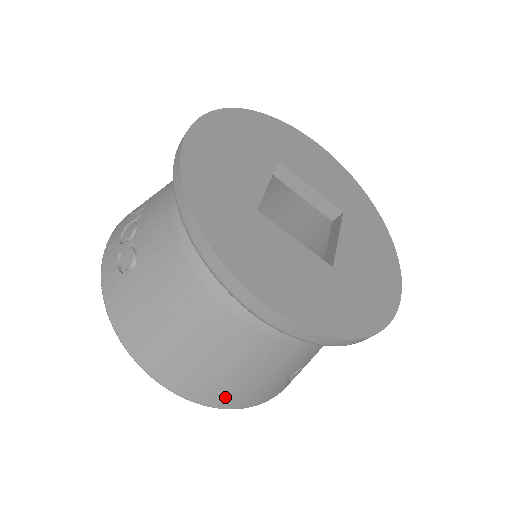
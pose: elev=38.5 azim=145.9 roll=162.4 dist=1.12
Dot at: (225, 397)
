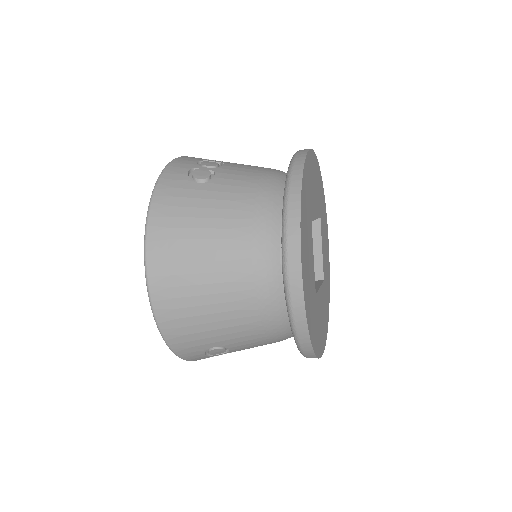
Dot at: (174, 316)
